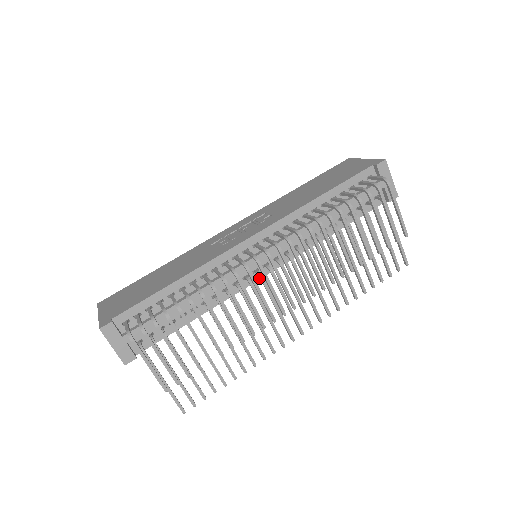
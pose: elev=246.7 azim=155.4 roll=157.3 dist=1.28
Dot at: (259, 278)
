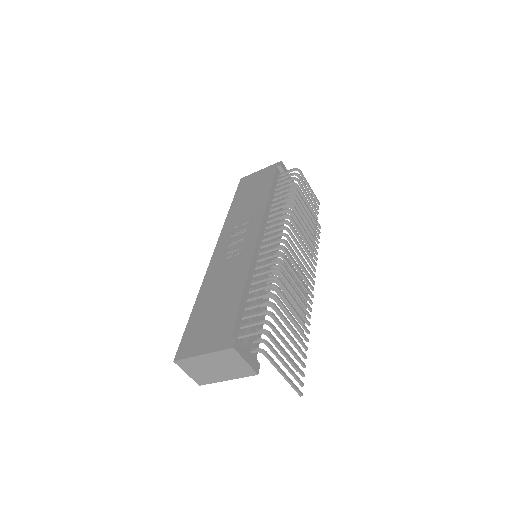
Dot at: occluded
